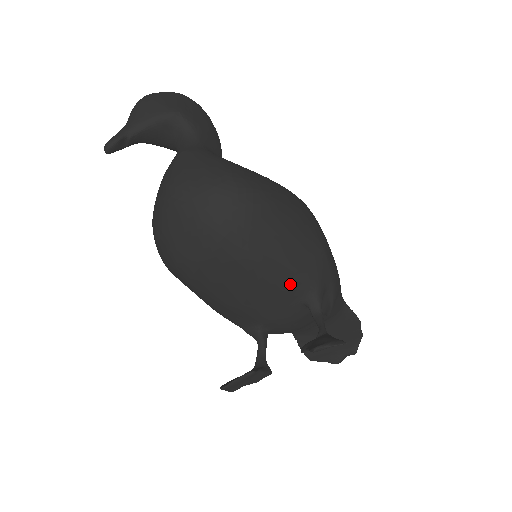
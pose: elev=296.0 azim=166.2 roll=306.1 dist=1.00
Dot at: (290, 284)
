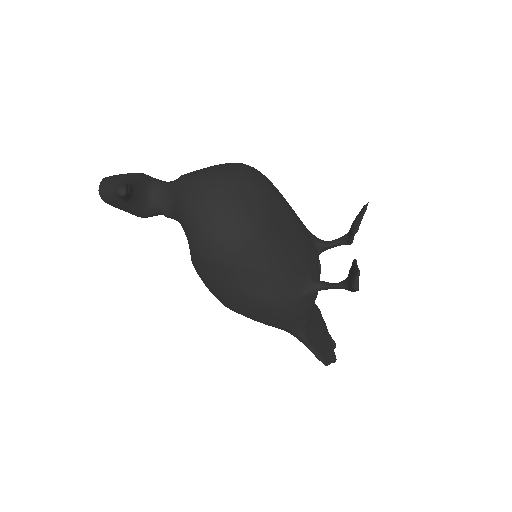
Dot at: (303, 227)
